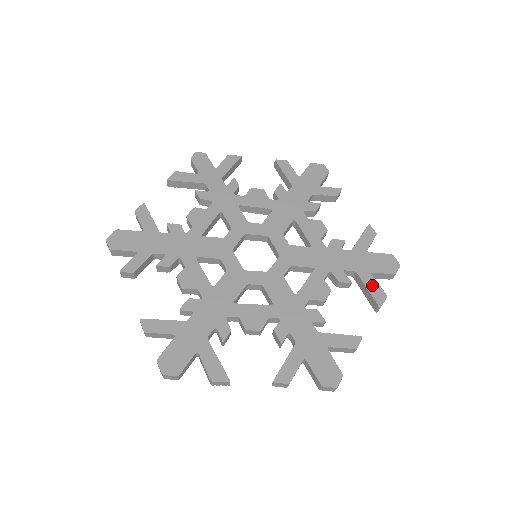
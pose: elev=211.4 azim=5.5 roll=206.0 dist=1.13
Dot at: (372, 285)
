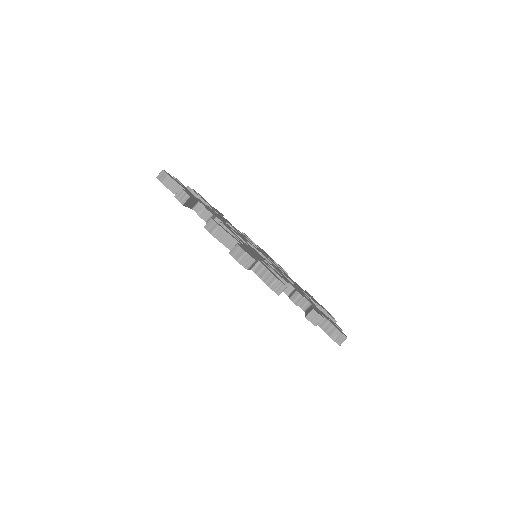
Dot at: (318, 311)
